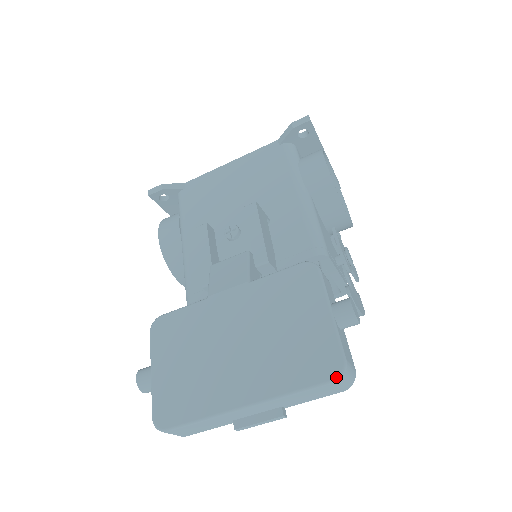
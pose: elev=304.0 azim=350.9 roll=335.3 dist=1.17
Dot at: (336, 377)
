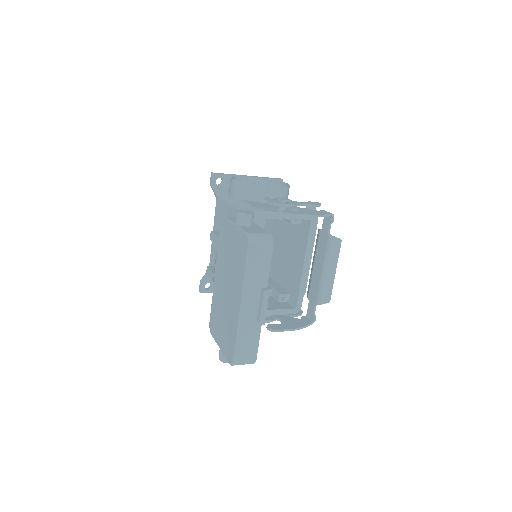
Dot at: (248, 244)
